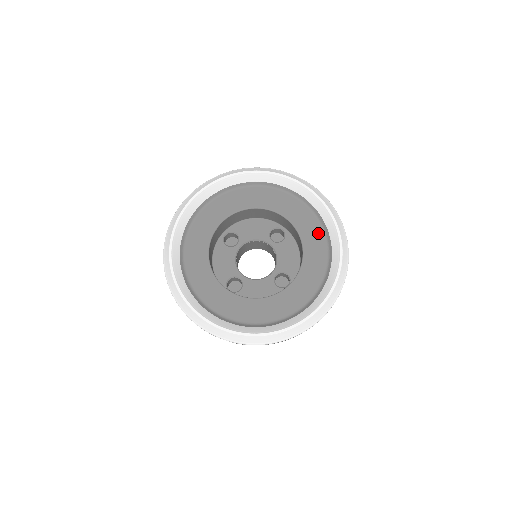
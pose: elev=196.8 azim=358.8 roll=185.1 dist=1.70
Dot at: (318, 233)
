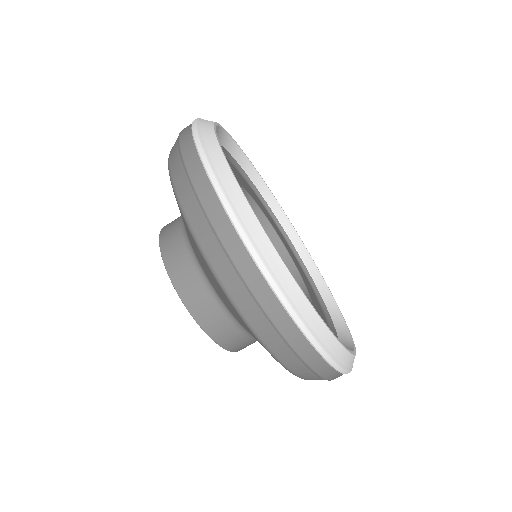
Dot at: occluded
